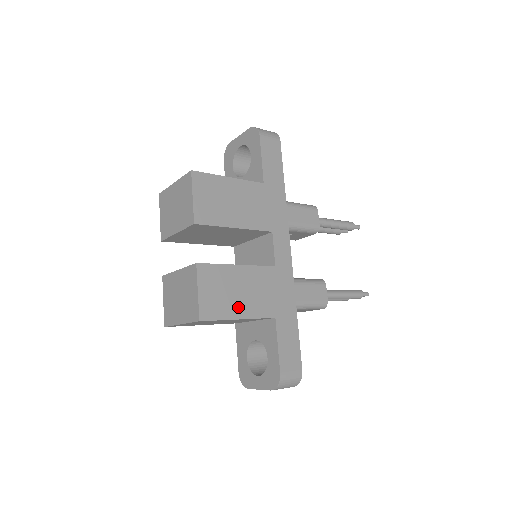
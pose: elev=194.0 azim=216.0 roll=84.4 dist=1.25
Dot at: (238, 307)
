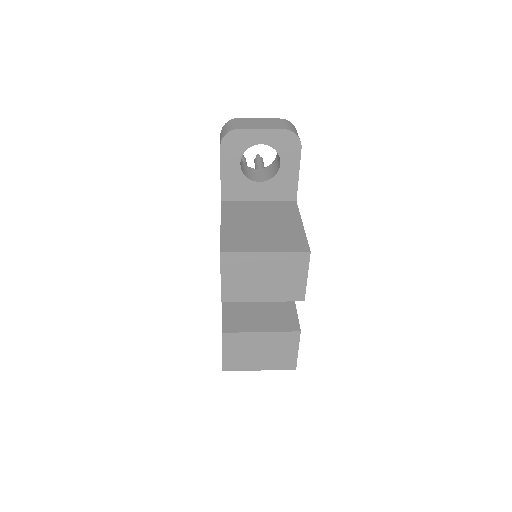
Dot at: occluded
